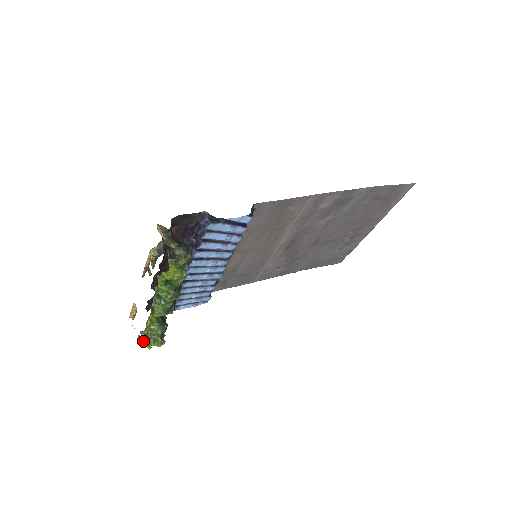
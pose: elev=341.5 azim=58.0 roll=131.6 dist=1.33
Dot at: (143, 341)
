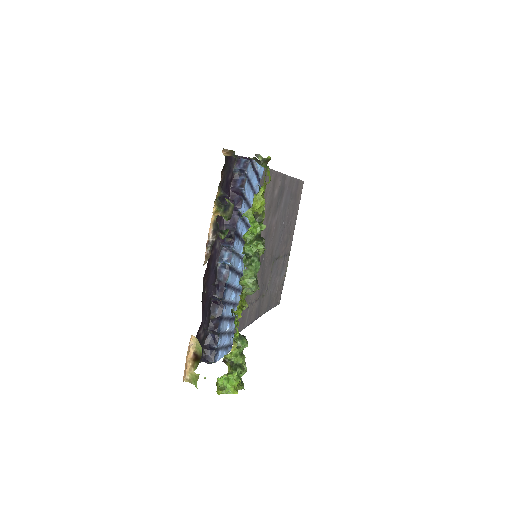
Dot at: (224, 387)
